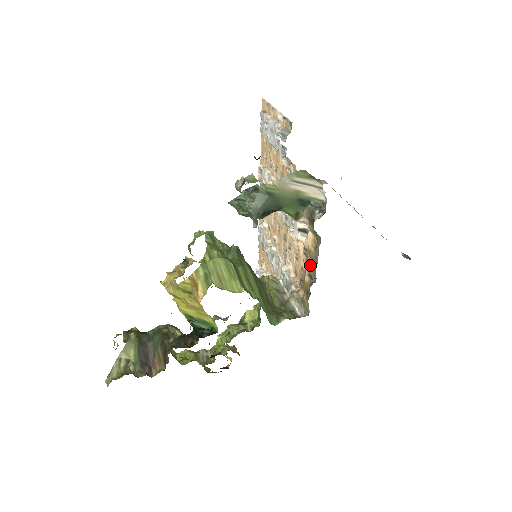
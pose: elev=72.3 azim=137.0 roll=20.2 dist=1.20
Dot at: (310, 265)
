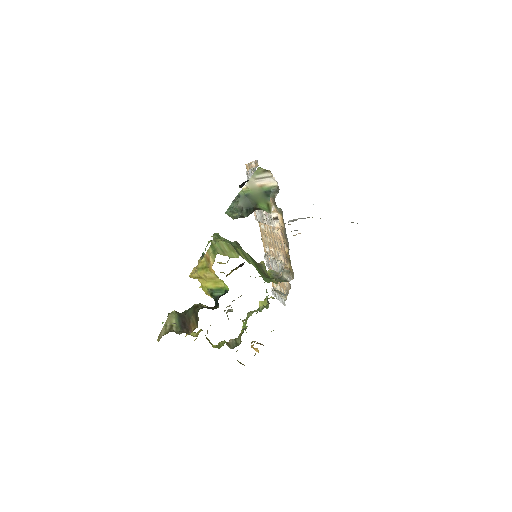
Dot at: (285, 238)
